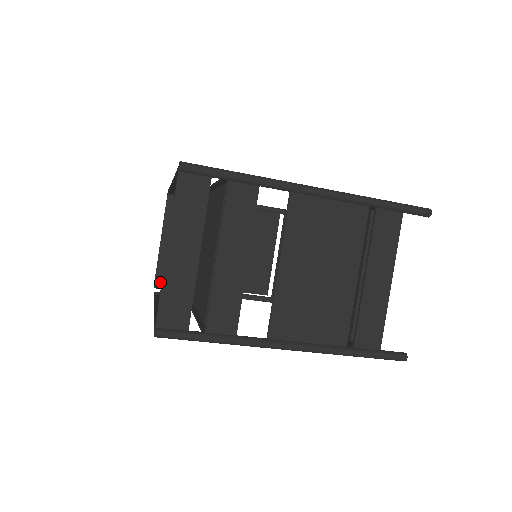
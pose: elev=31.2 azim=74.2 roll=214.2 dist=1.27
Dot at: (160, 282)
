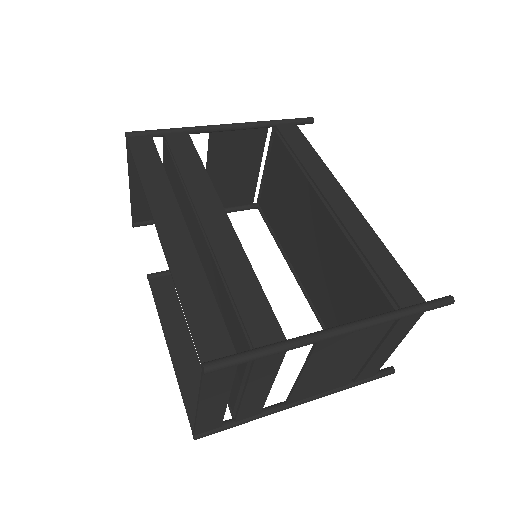
Dot at: (138, 221)
